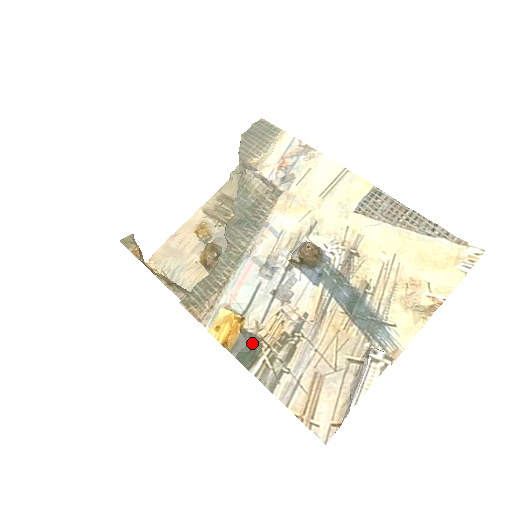
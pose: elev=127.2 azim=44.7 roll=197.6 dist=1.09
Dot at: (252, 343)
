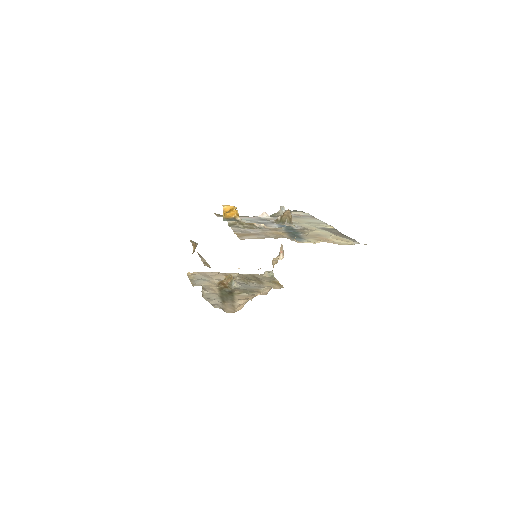
Dot at: (236, 220)
